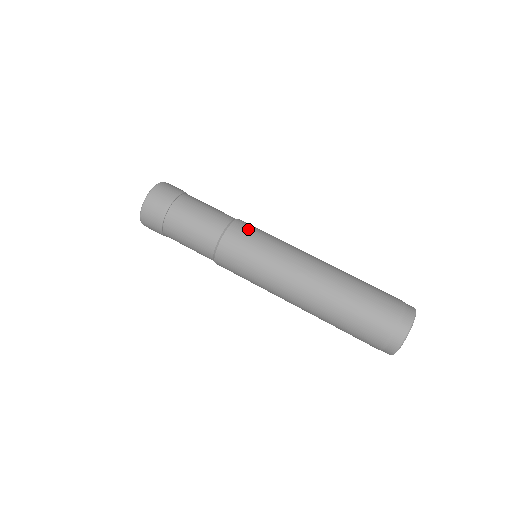
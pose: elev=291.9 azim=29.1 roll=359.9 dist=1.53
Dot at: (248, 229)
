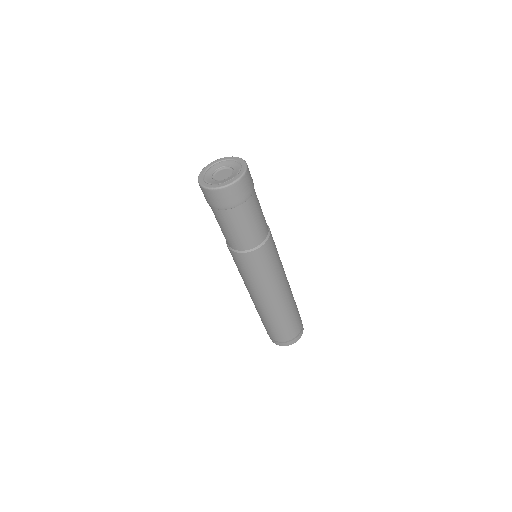
Dot at: (269, 253)
